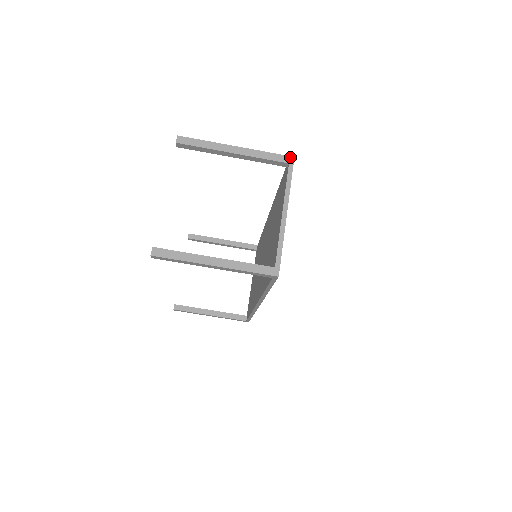
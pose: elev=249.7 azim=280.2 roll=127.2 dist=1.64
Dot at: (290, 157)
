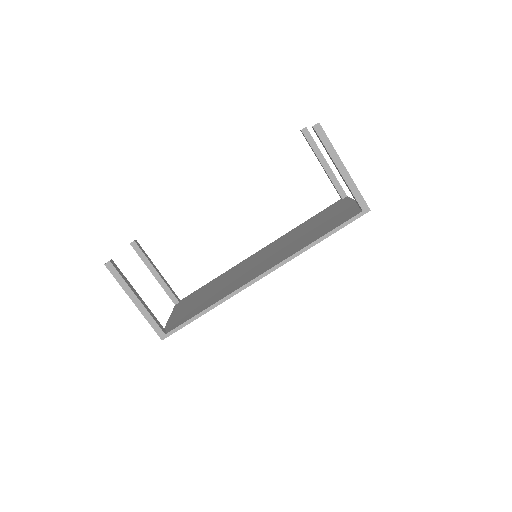
Dot at: occluded
